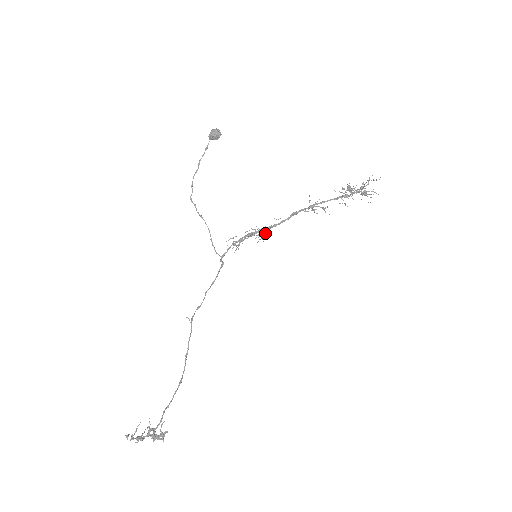
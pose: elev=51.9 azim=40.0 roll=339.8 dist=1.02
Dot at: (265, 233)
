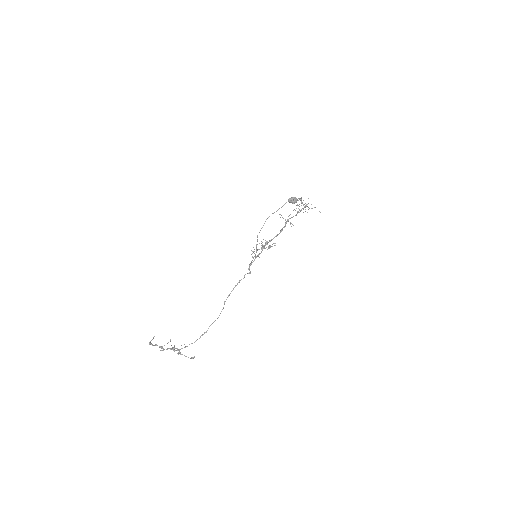
Dot at: (269, 248)
